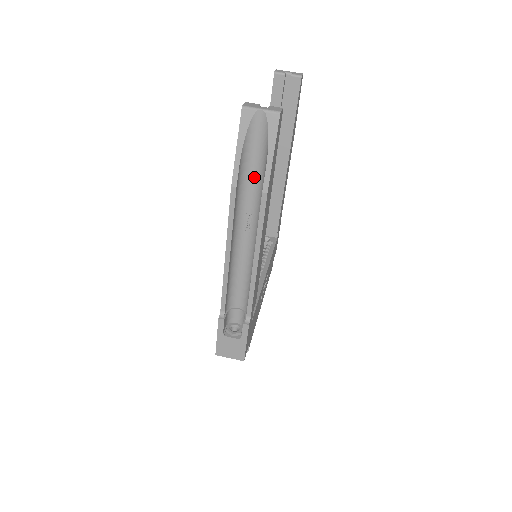
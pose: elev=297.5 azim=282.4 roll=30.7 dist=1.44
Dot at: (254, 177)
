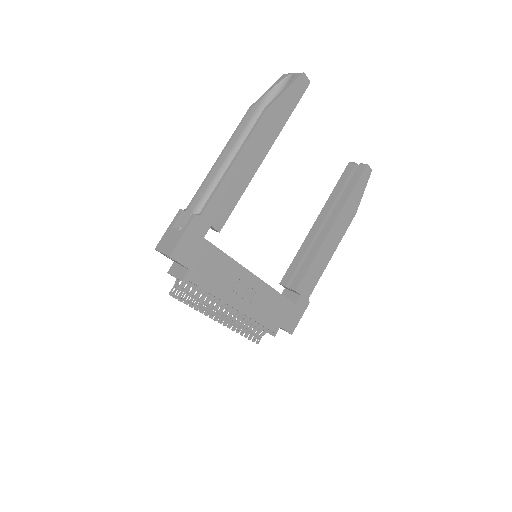
Dot at: occluded
